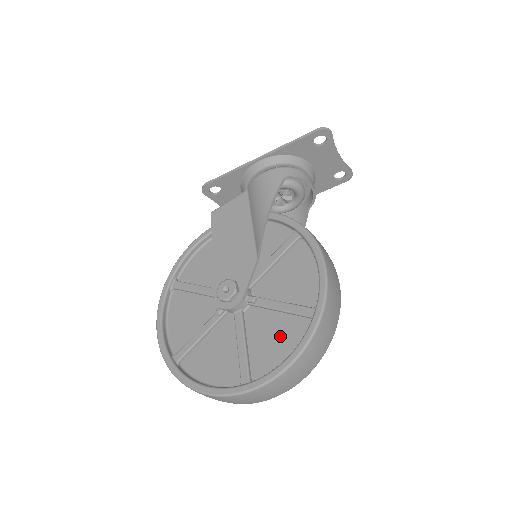
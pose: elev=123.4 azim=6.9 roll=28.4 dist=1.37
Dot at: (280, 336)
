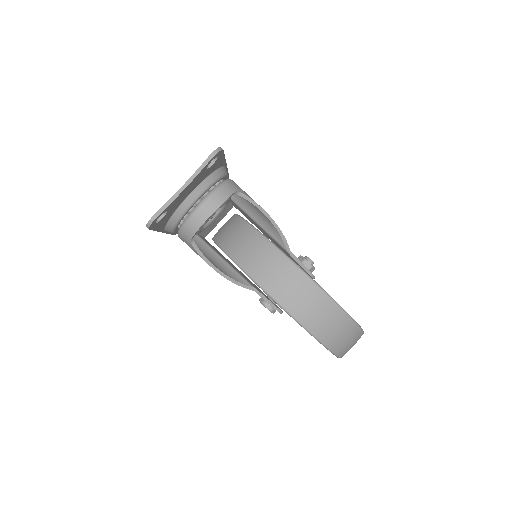
Dot at: occluded
